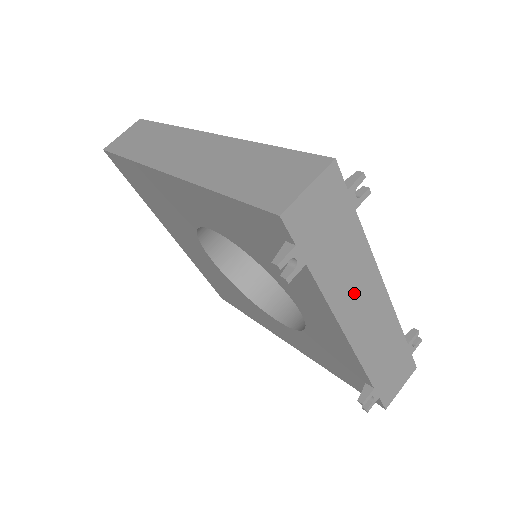
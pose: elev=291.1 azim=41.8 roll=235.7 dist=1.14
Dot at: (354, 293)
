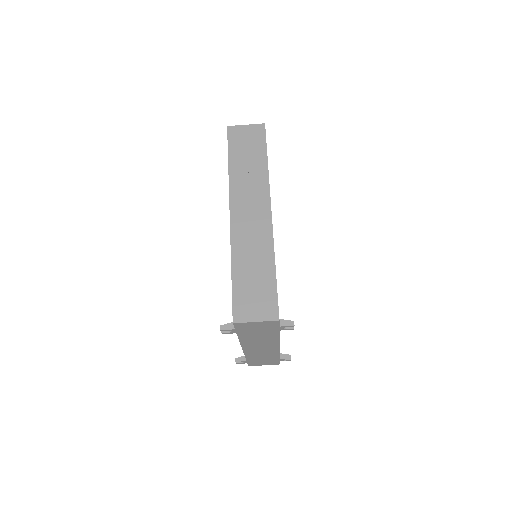
Dot at: (258, 343)
